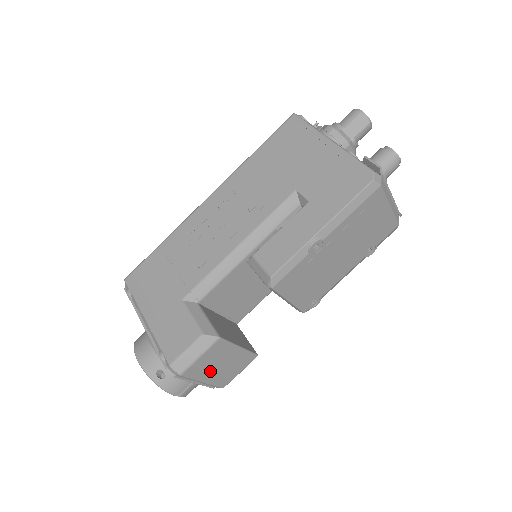
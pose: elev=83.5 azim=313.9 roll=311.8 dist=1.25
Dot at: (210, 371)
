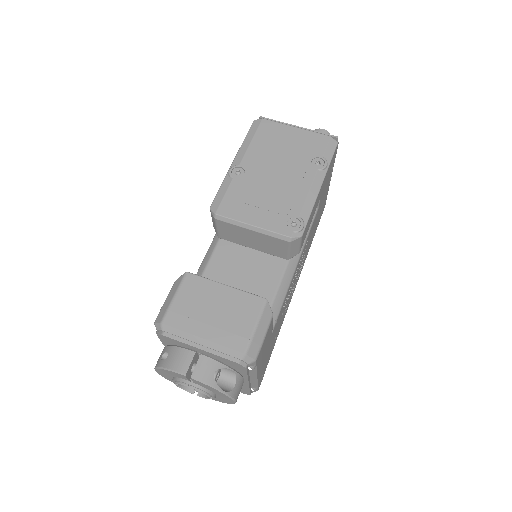
Dot at: (202, 320)
